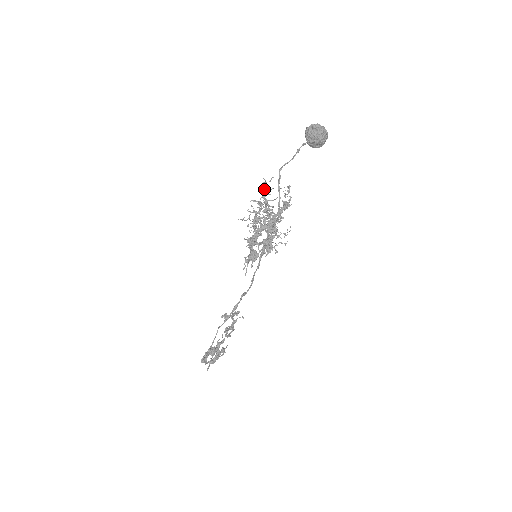
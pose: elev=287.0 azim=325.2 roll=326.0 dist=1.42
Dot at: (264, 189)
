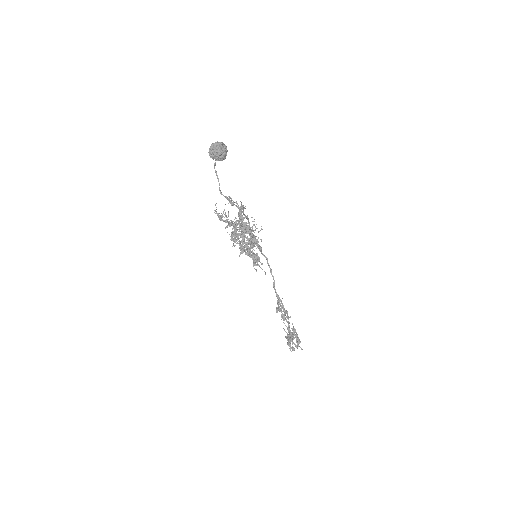
Dot at: (218, 216)
